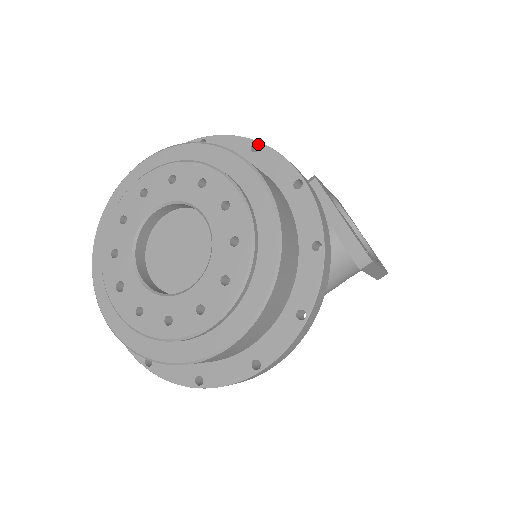
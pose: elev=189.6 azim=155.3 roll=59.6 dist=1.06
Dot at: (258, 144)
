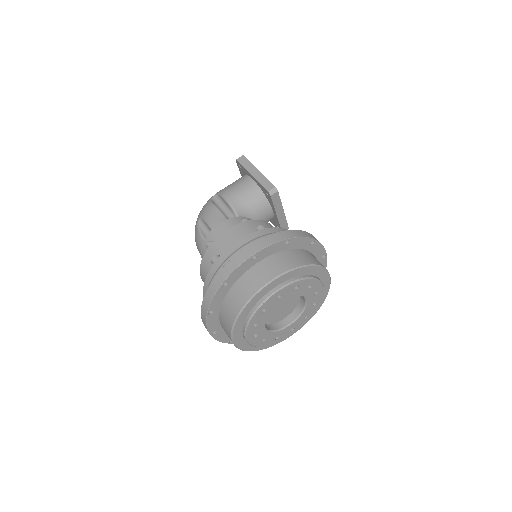
Dot at: (315, 241)
